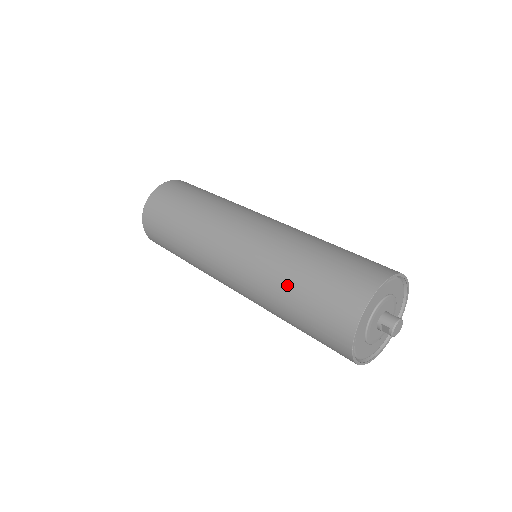
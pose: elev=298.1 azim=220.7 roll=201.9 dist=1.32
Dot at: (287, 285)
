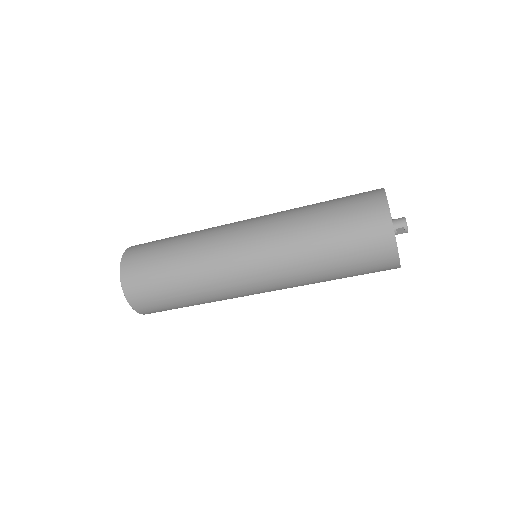
Dot at: (319, 249)
